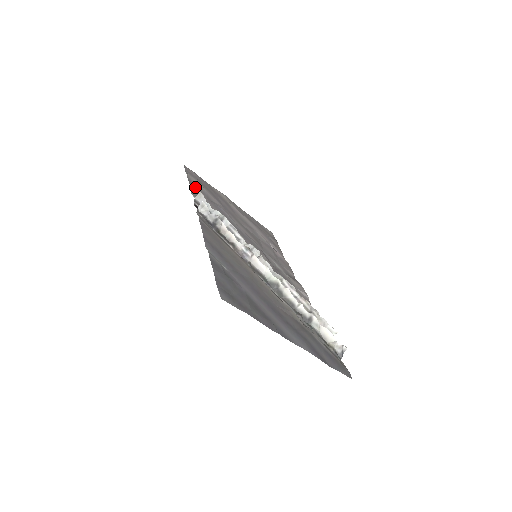
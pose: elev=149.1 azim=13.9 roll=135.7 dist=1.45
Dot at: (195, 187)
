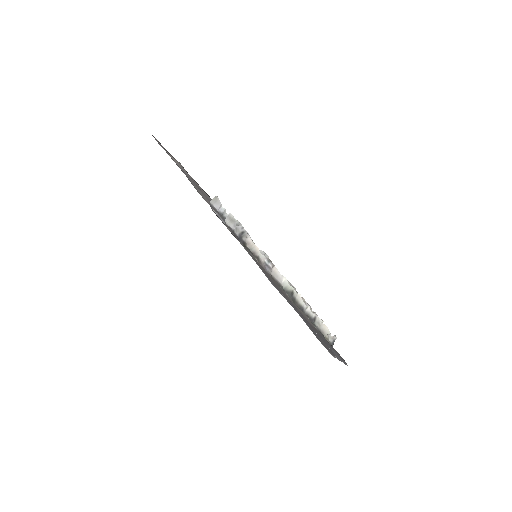
Dot at: (186, 174)
